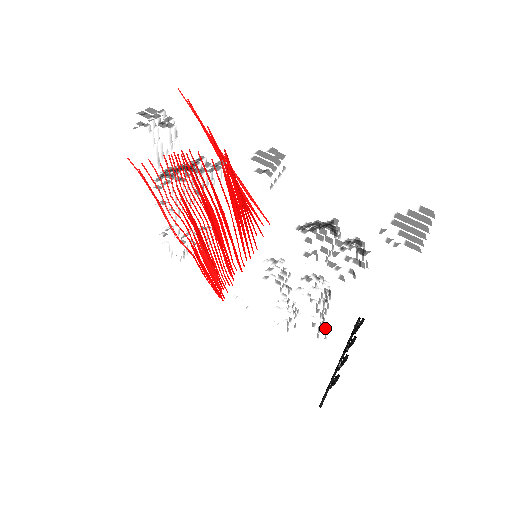
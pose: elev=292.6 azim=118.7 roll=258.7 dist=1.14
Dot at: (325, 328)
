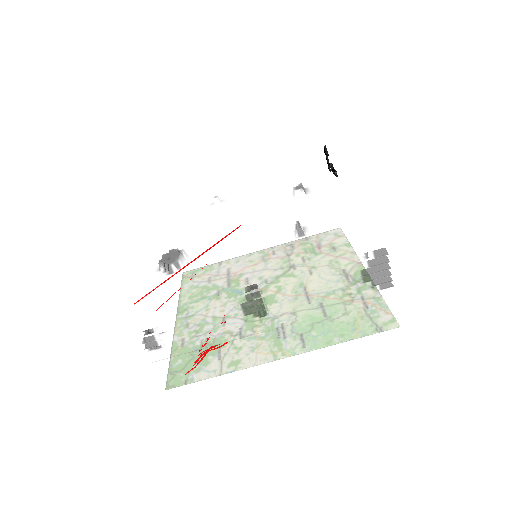
Dot at: occluded
